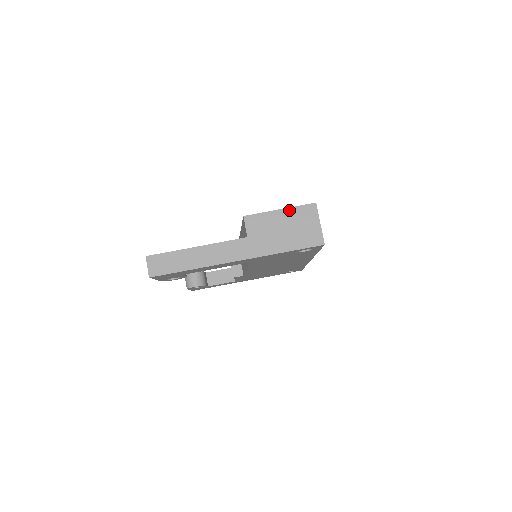
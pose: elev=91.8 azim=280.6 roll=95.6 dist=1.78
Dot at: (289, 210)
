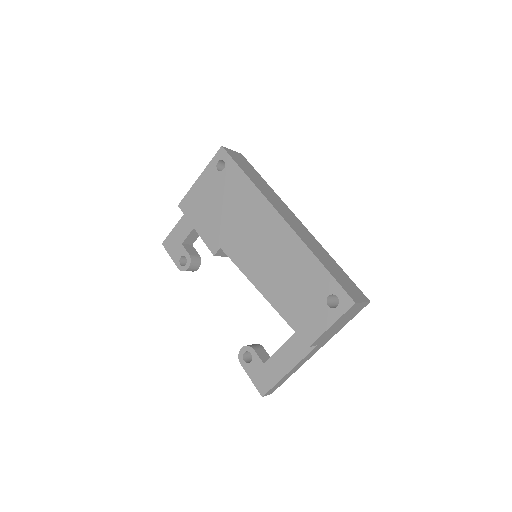
Dot at: (338, 320)
